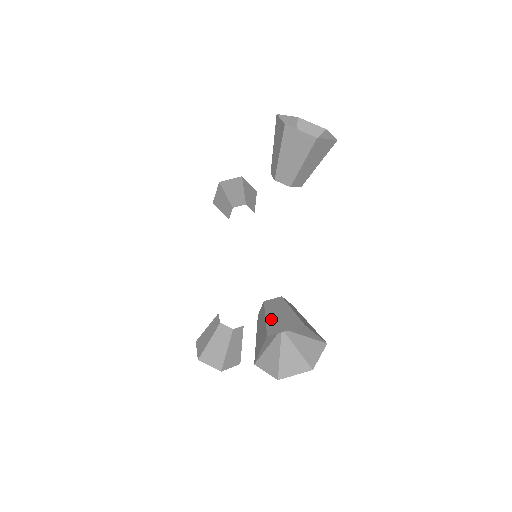
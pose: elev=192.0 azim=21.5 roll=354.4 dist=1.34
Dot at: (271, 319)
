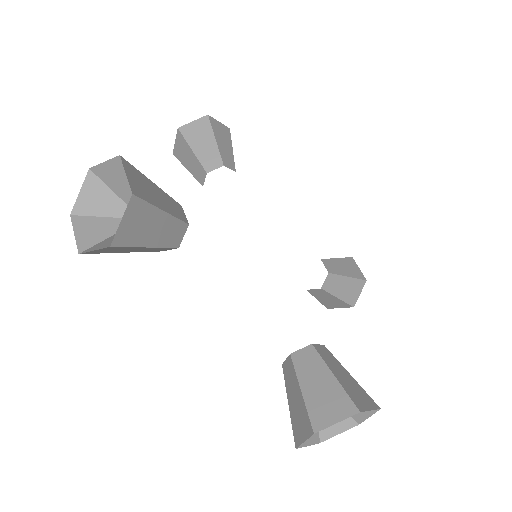
Dot at: (292, 411)
